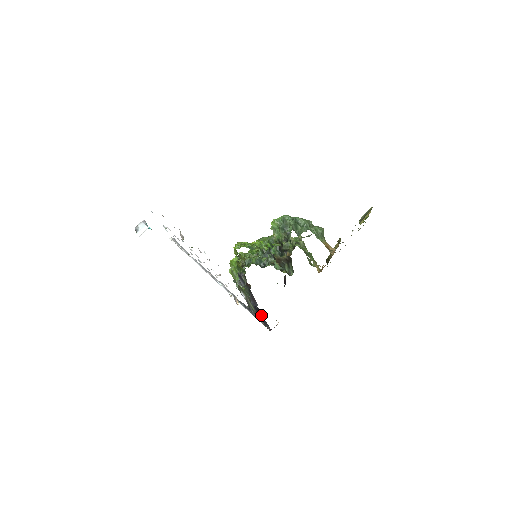
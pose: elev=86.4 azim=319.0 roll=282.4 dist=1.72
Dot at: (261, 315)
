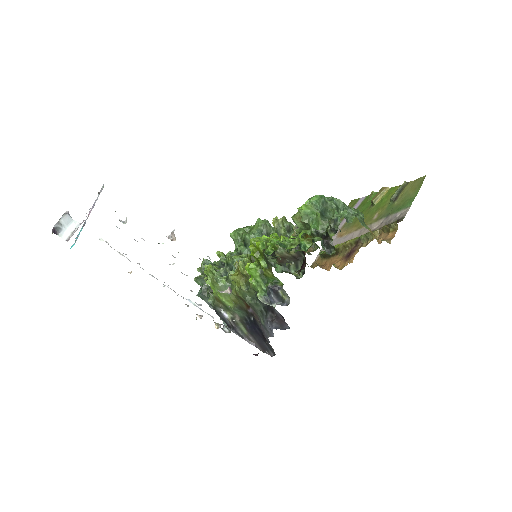
Dot at: (261, 339)
